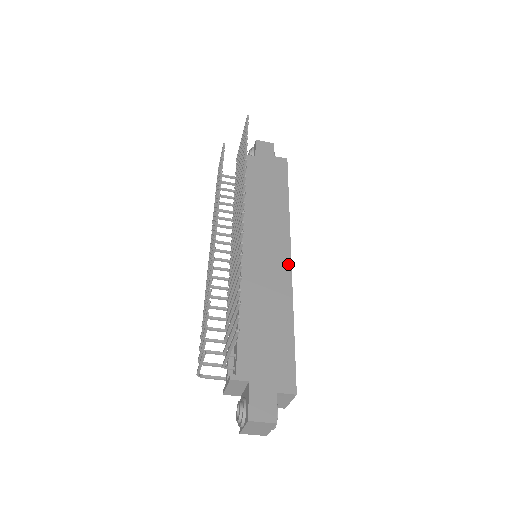
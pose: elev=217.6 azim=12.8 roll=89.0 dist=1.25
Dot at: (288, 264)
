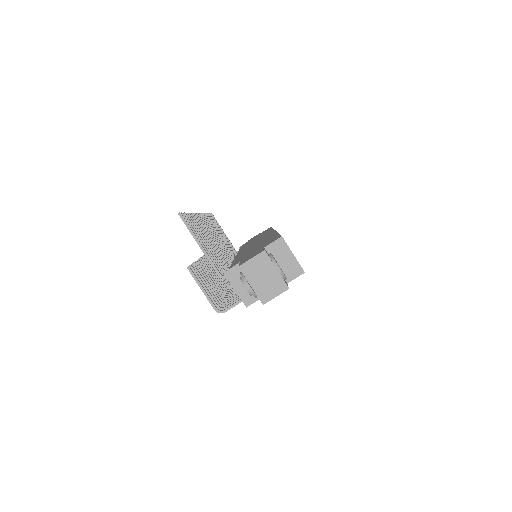
Dot at: (272, 232)
